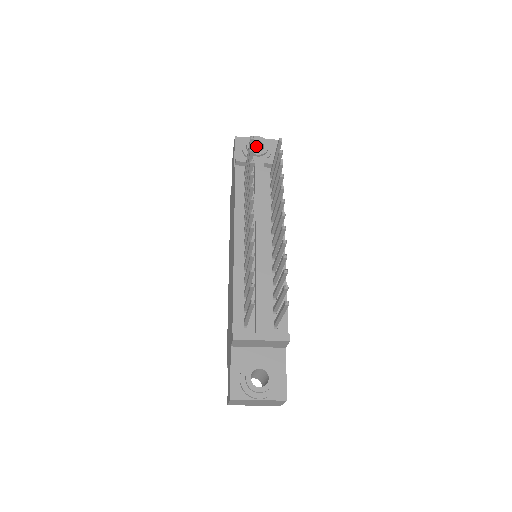
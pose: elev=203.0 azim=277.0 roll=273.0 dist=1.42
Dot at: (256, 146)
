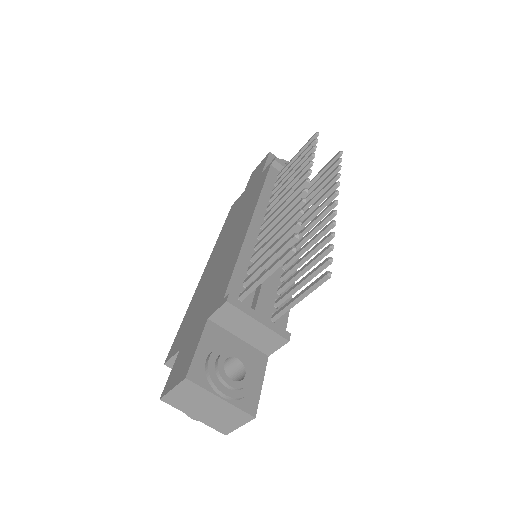
Dot at: occluded
